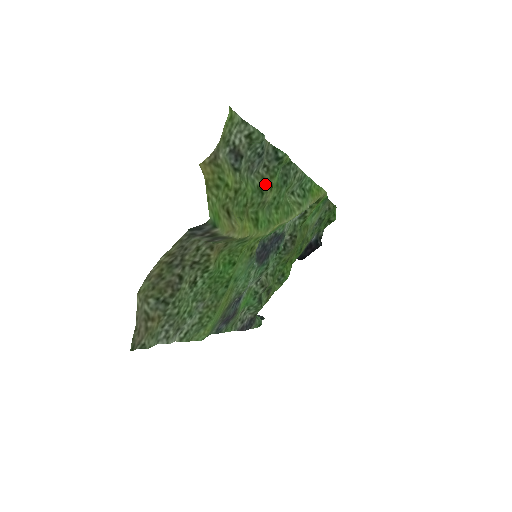
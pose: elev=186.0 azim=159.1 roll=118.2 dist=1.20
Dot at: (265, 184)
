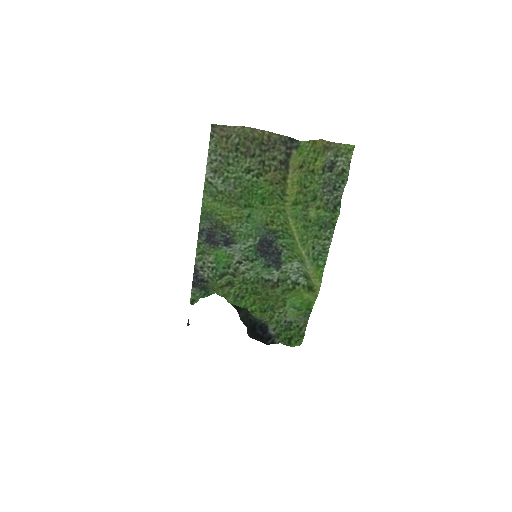
Dot at: (319, 202)
